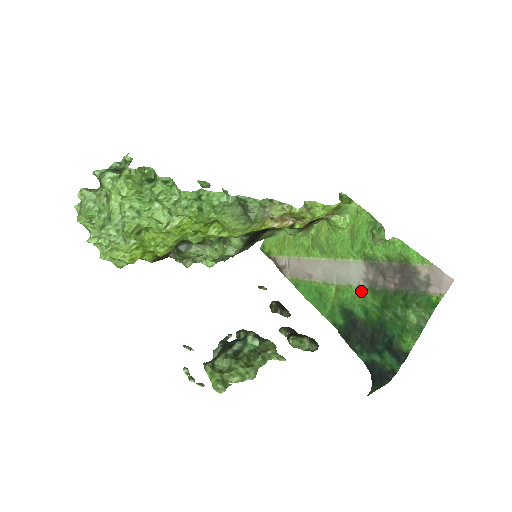
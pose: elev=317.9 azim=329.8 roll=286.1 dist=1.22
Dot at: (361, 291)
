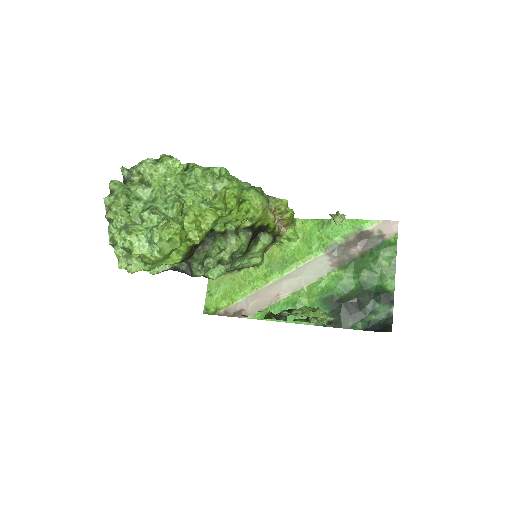
Dot at: (333, 274)
